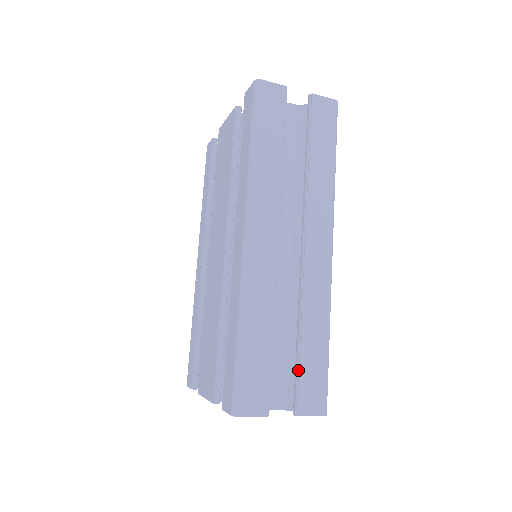
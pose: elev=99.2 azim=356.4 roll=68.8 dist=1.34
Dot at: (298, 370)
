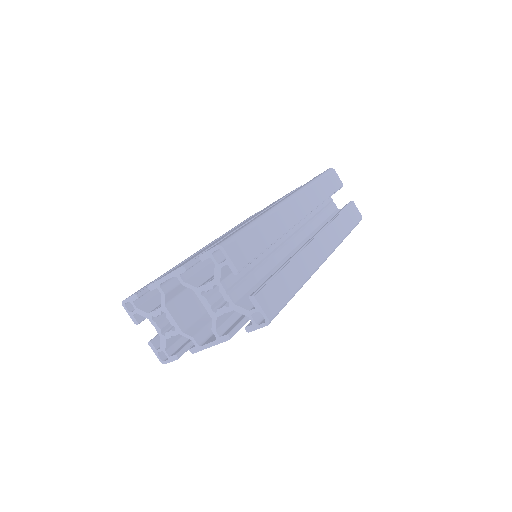
Dot at: (271, 278)
